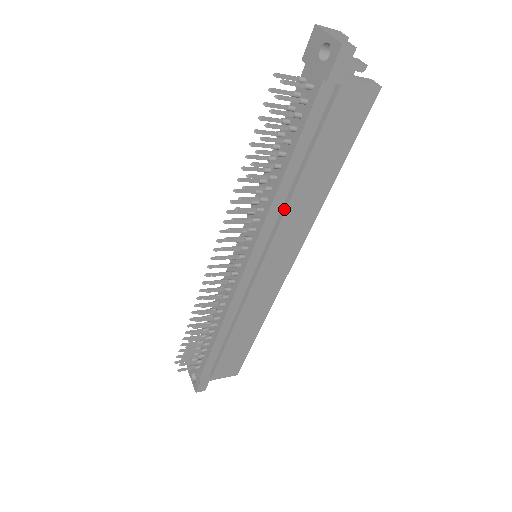
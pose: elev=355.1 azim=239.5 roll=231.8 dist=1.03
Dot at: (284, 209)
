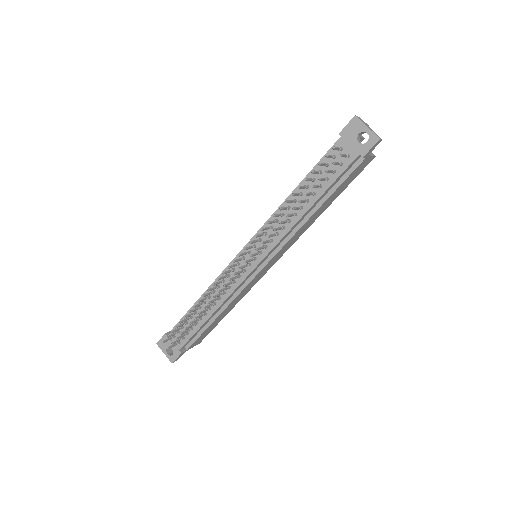
Dot at: (299, 228)
